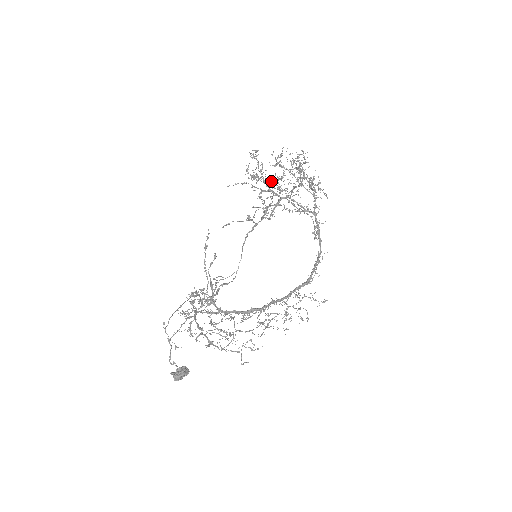
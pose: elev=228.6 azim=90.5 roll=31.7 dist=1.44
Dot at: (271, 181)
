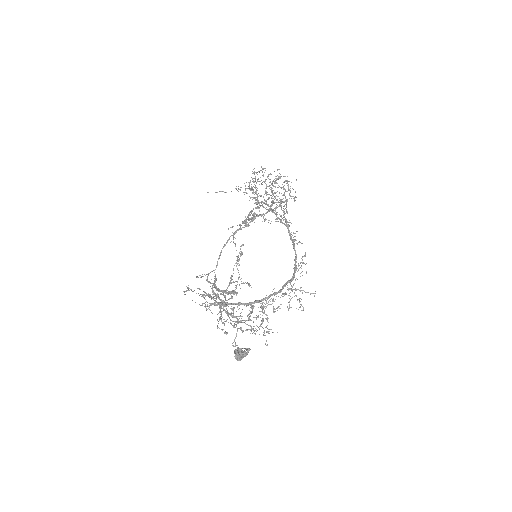
Dot at: occluded
